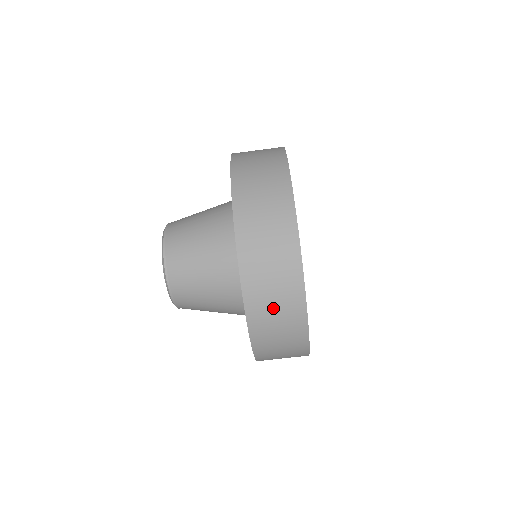
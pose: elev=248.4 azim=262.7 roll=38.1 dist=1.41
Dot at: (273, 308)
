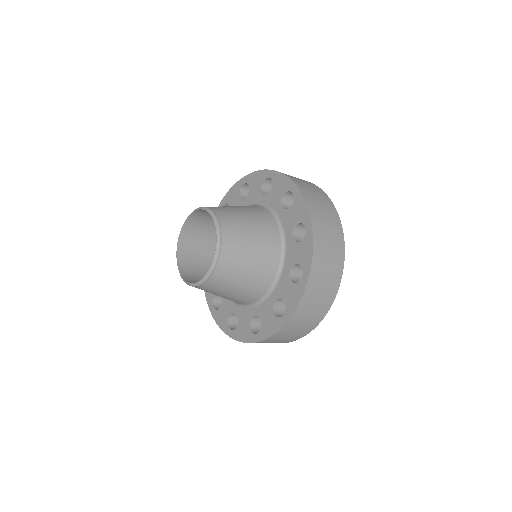
Dot at: occluded
